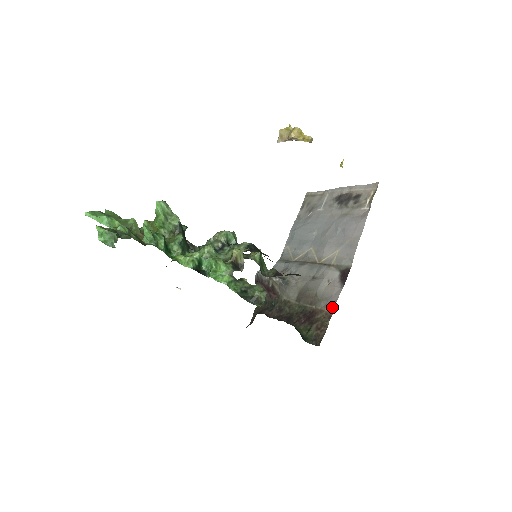
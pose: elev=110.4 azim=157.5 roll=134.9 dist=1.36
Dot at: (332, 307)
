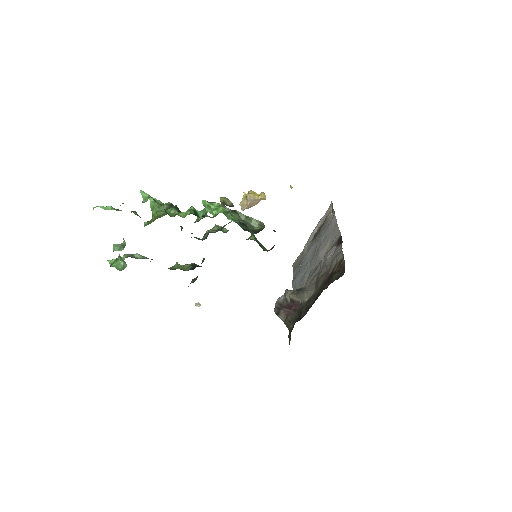
Dot at: (341, 254)
